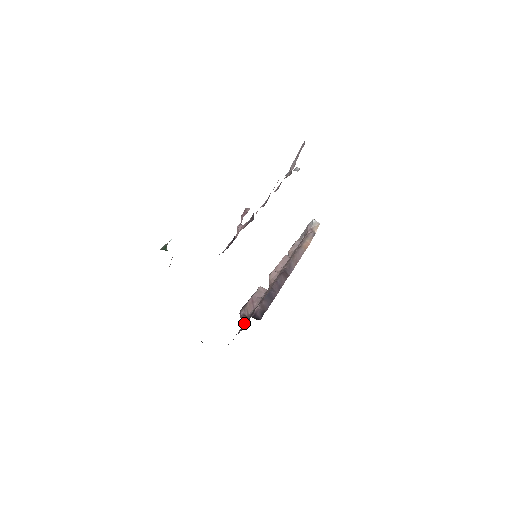
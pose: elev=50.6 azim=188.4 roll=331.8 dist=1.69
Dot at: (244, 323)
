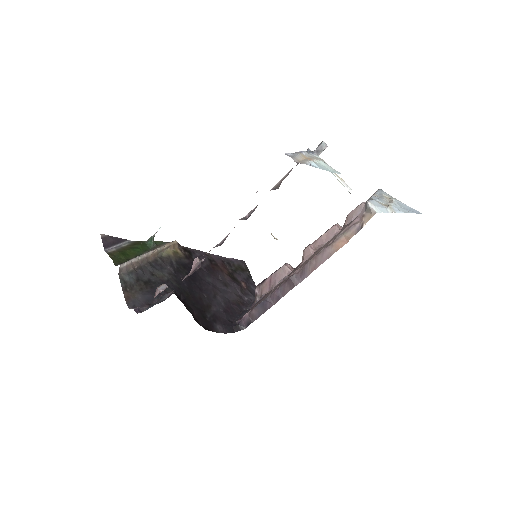
Dot at: (254, 304)
